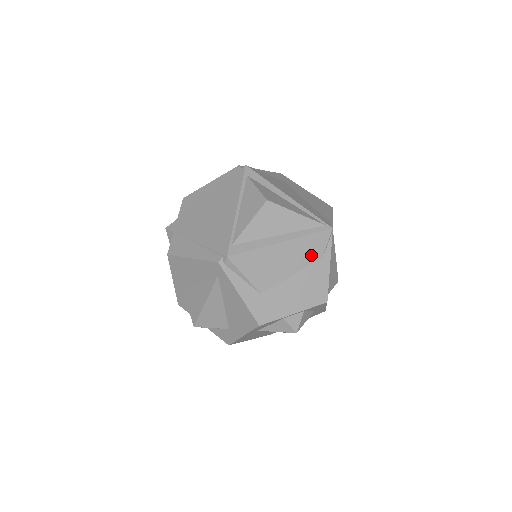
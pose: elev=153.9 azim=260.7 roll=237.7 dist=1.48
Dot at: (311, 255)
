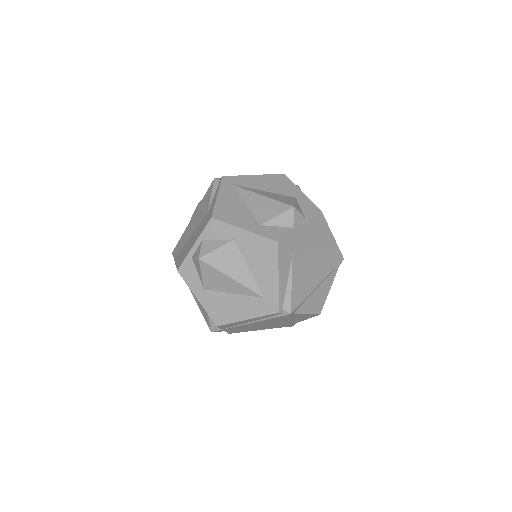
Dot at: occluded
